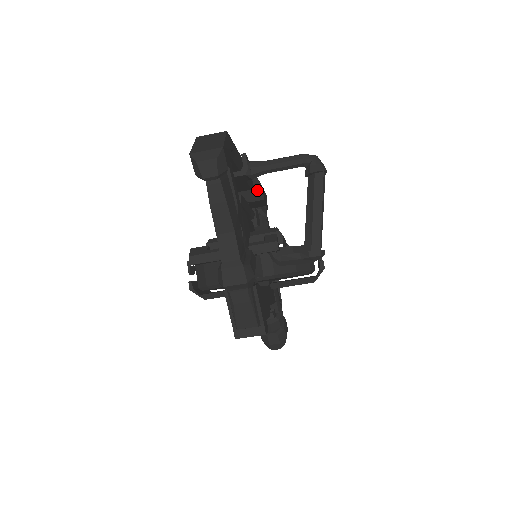
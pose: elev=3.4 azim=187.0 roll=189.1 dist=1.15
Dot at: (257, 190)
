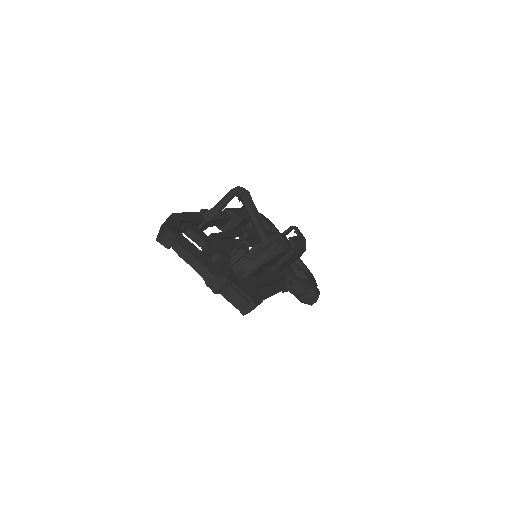
Dot at: (235, 217)
